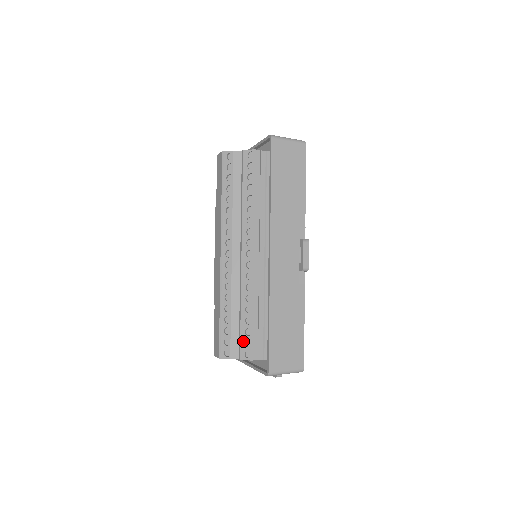
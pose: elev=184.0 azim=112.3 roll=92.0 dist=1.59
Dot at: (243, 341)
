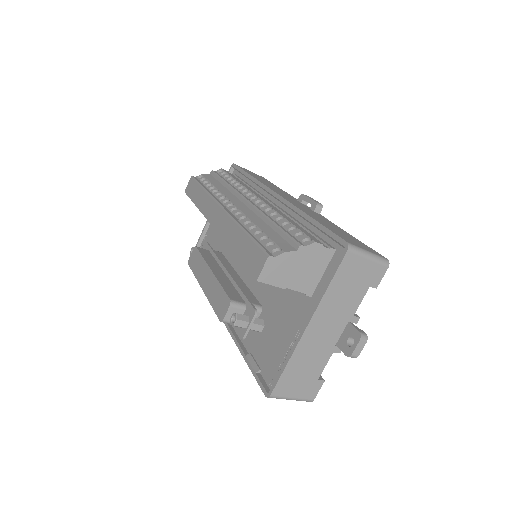
Dot at: (291, 236)
